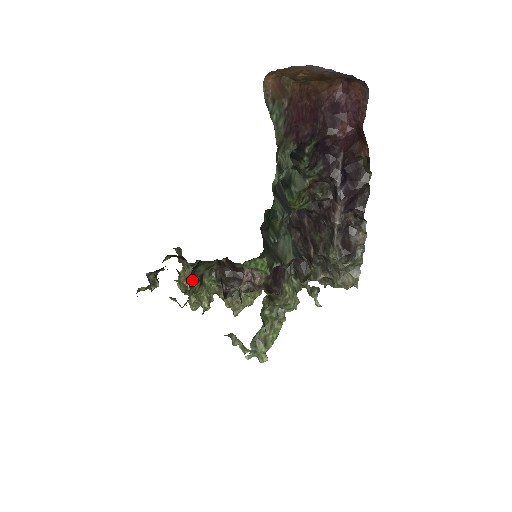
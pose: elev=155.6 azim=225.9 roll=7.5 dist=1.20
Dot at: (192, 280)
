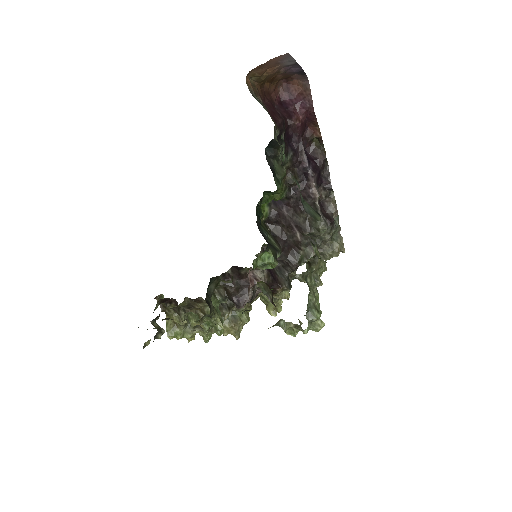
Dot at: (208, 301)
